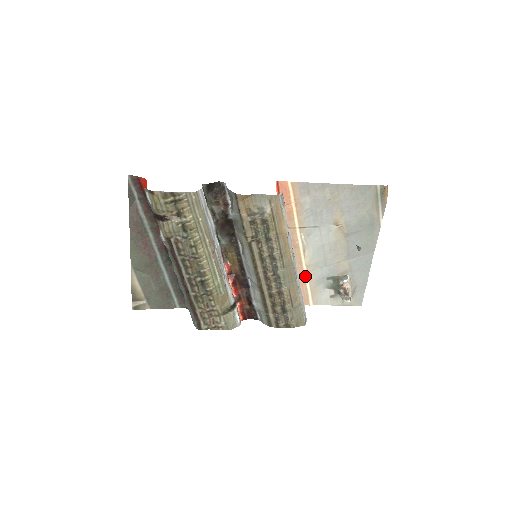
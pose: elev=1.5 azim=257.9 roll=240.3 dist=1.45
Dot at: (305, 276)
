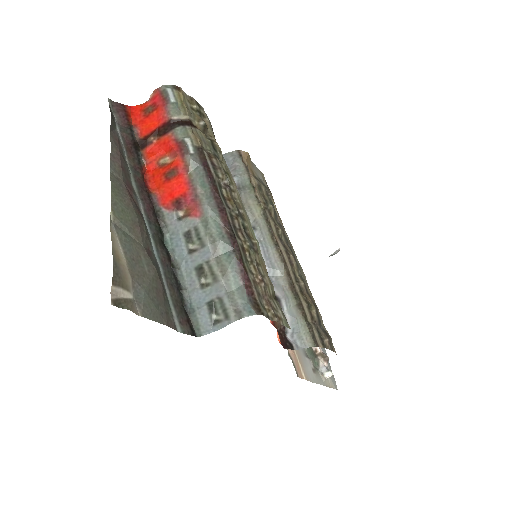
Dot at: occluded
